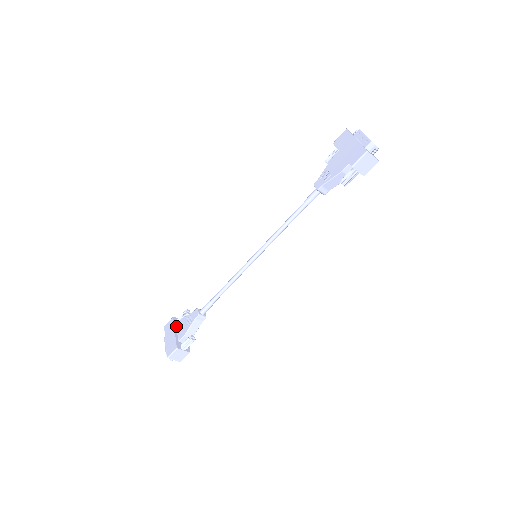
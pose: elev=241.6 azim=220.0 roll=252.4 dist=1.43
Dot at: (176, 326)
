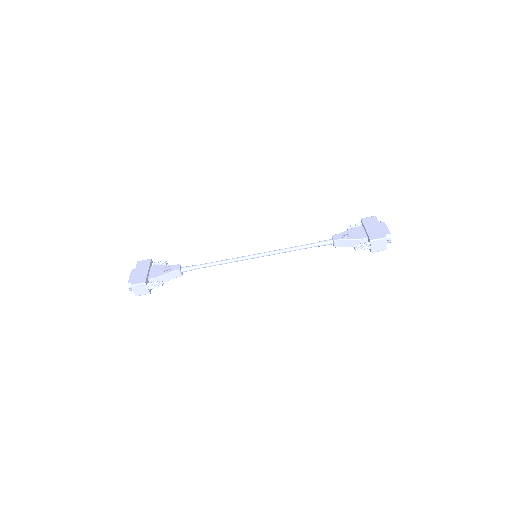
Dot at: (150, 267)
